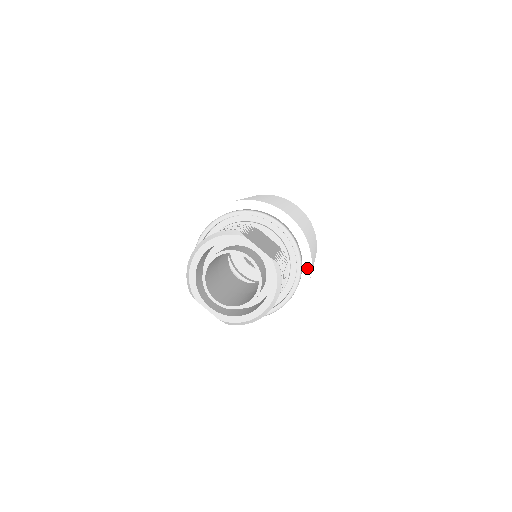
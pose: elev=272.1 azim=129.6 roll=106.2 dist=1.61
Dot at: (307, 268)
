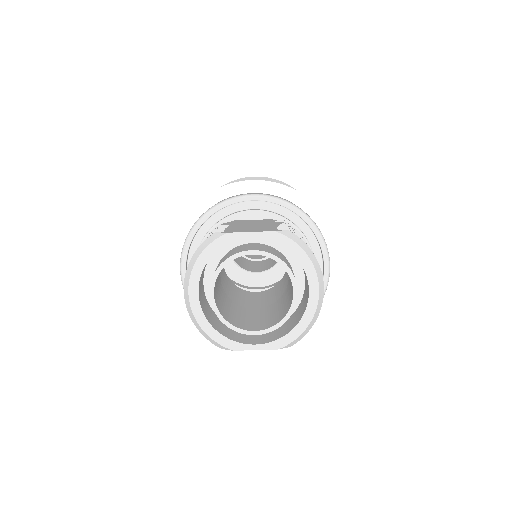
Dot at: (319, 218)
